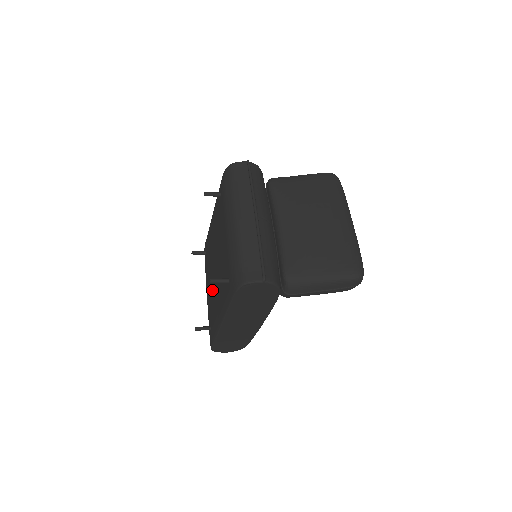
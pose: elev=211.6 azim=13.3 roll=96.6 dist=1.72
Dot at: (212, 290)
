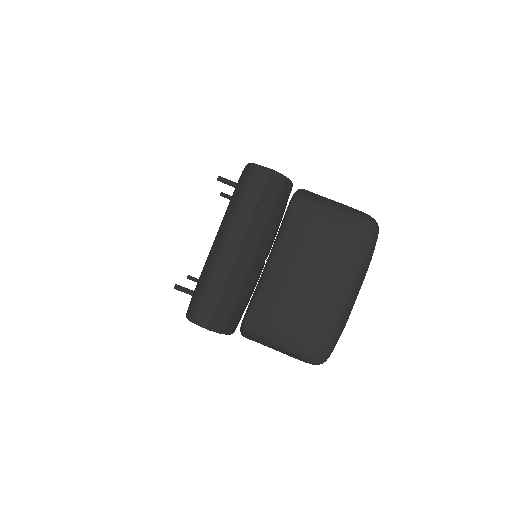
Dot at: occluded
